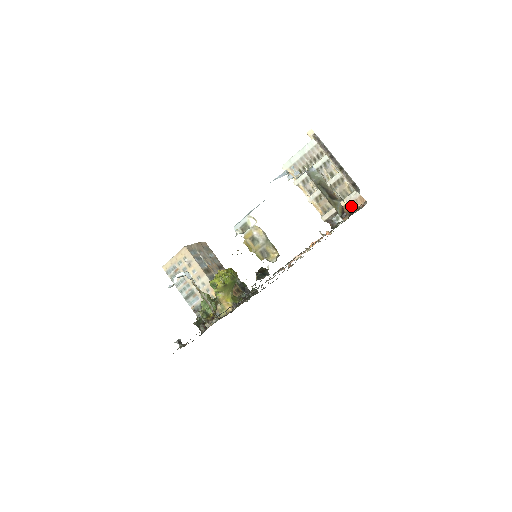
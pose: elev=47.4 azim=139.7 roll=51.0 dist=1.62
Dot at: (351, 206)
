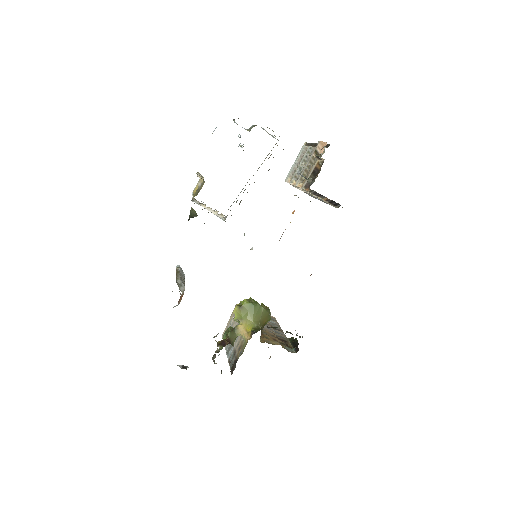
Dot at: (316, 156)
